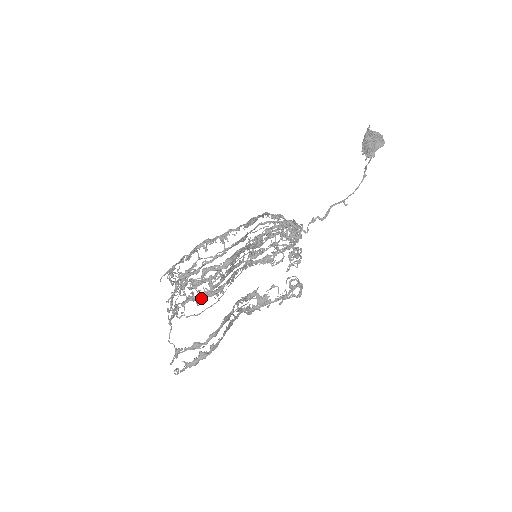
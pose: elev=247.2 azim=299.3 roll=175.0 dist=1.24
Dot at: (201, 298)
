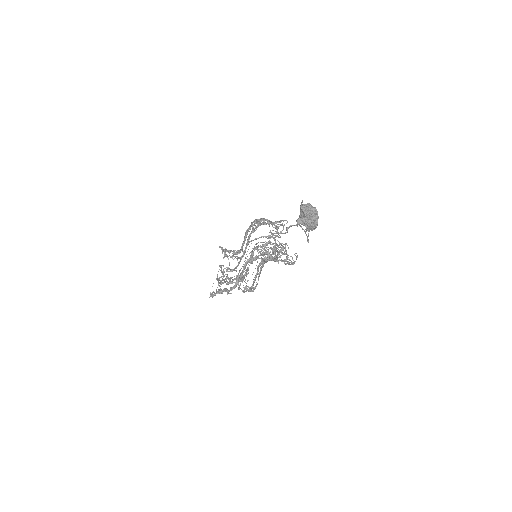
Dot at: occluded
